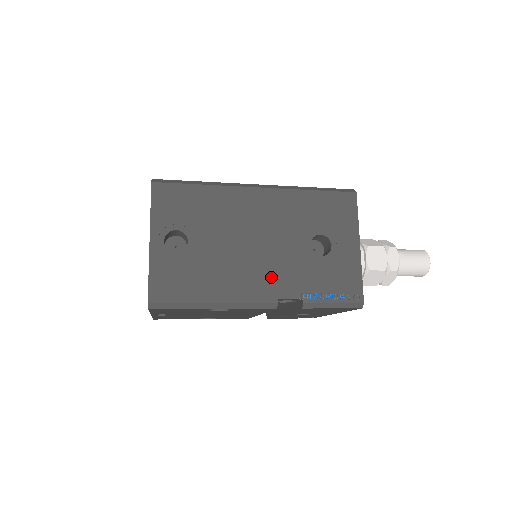
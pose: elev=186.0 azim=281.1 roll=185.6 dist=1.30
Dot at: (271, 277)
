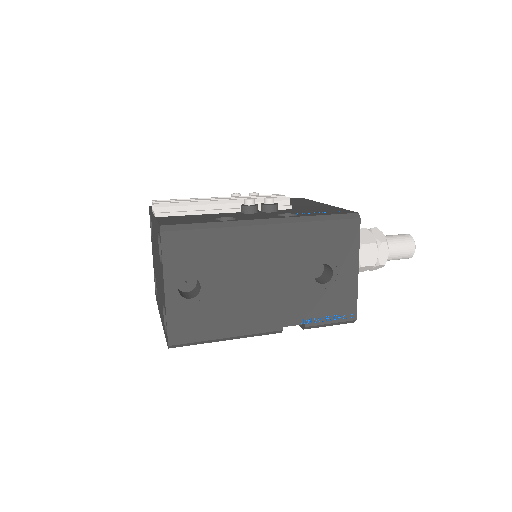
Dot at: (277, 309)
